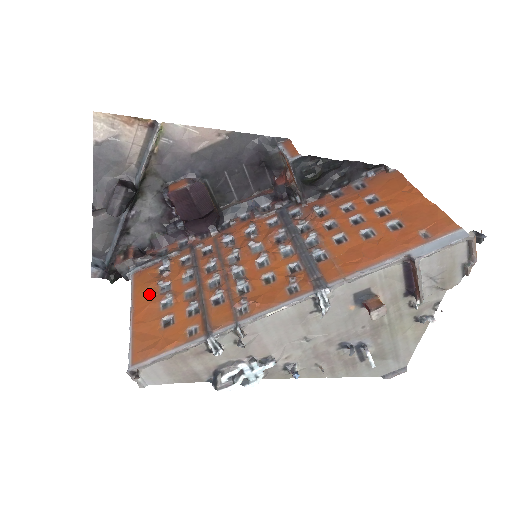
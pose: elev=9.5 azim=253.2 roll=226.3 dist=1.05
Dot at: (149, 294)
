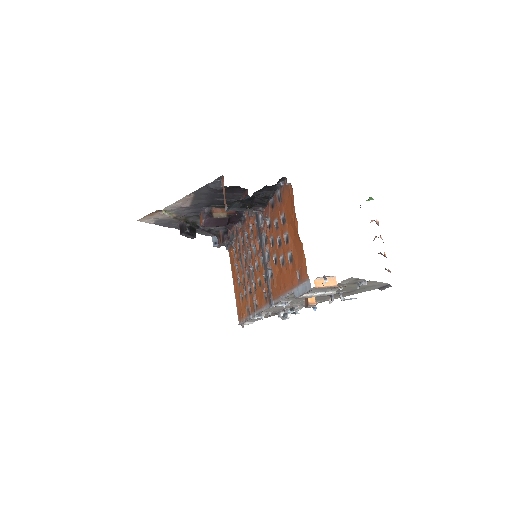
Dot at: (234, 272)
